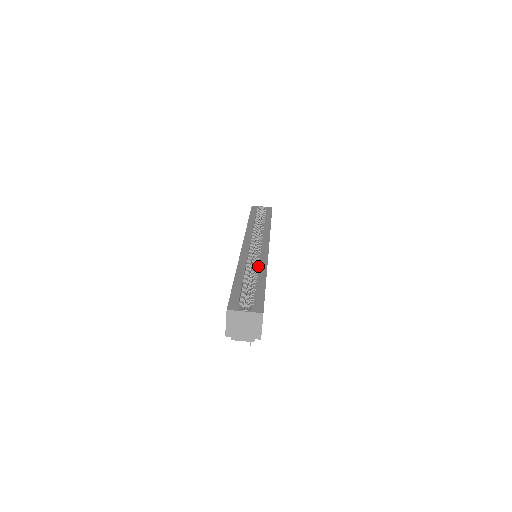
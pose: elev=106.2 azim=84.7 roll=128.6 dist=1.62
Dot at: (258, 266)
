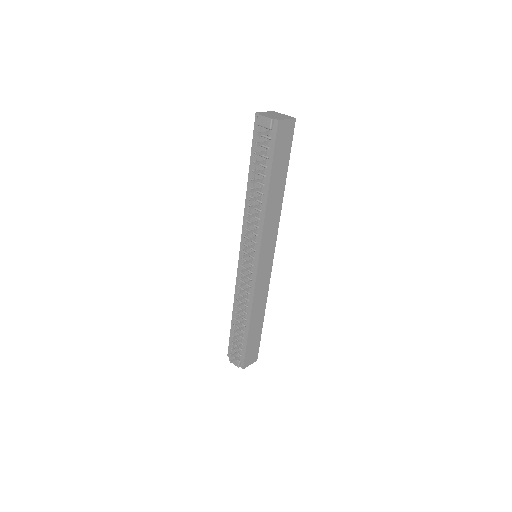
Dot at: occluded
